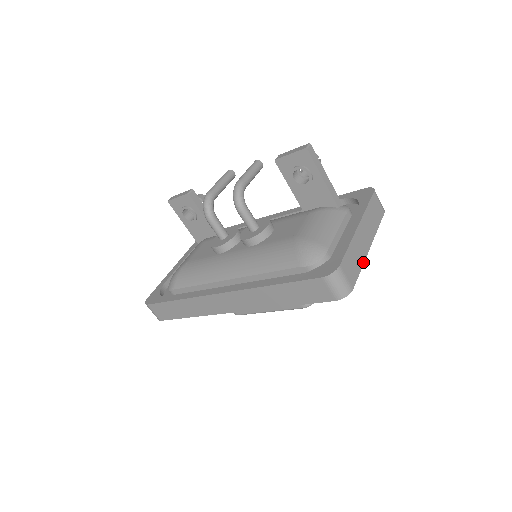
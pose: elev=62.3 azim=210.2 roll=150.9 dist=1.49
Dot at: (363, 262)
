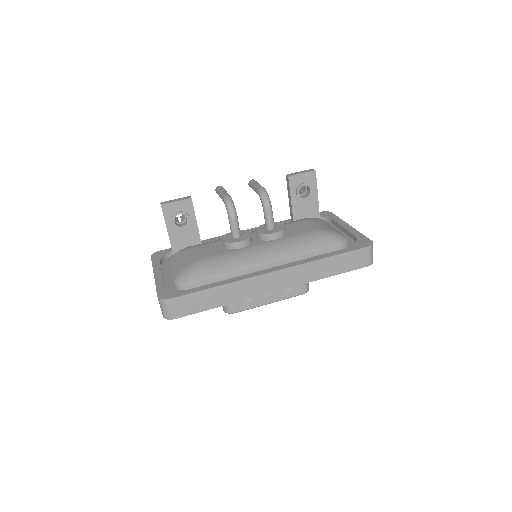
Dot at: occluded
